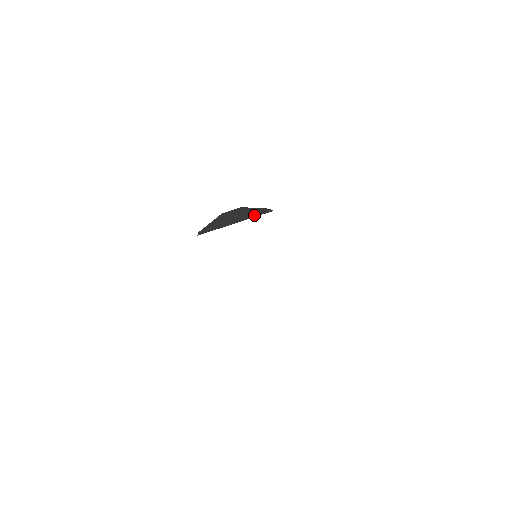
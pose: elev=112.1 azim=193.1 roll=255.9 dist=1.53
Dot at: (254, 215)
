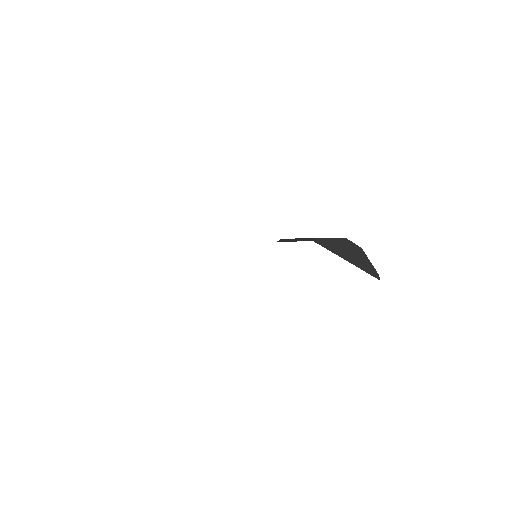
Dot at: (366, 269)
